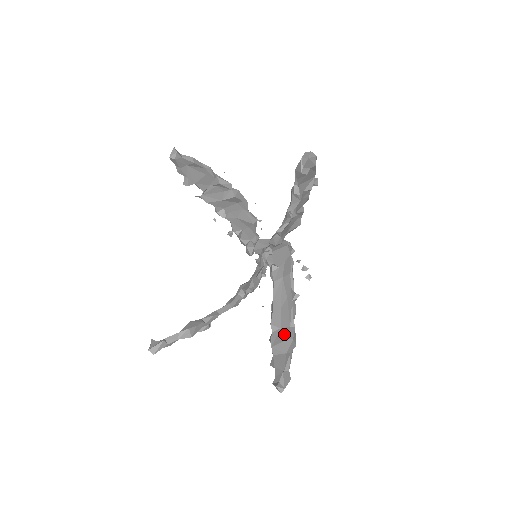
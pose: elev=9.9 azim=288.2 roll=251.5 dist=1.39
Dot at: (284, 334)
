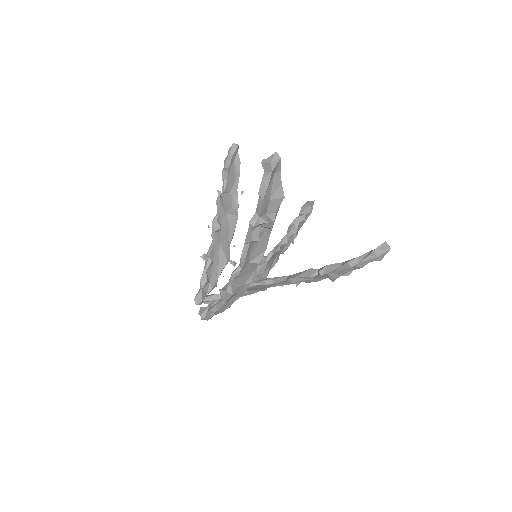
Dot at: occluded
